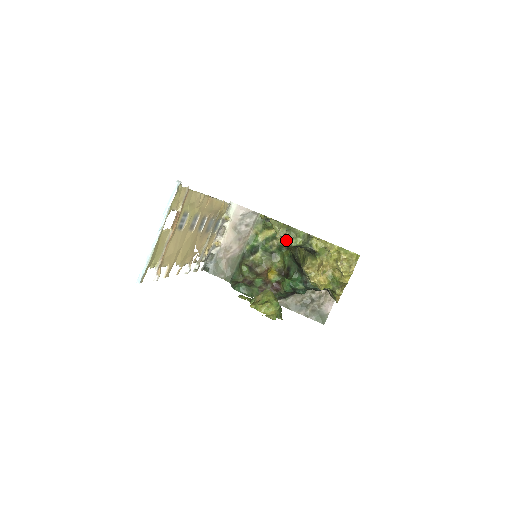
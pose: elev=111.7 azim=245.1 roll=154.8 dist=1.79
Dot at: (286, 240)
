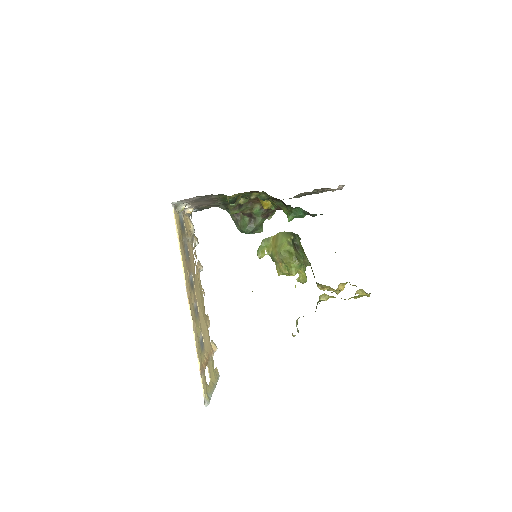
Dot at: occluded
